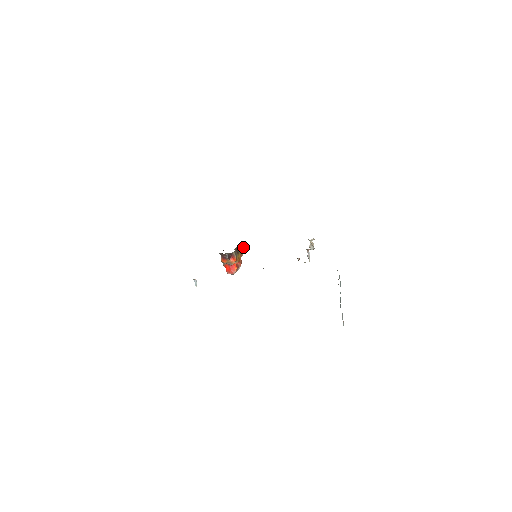
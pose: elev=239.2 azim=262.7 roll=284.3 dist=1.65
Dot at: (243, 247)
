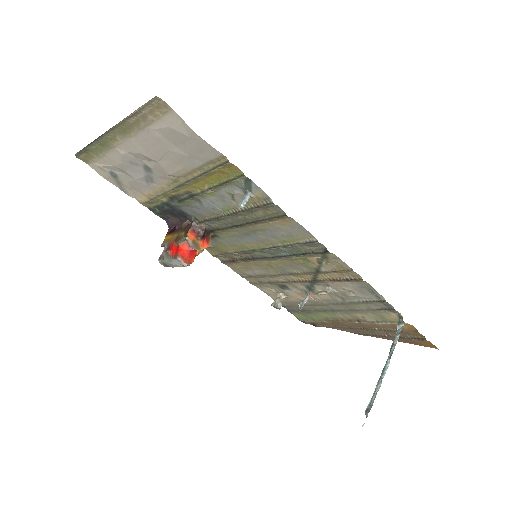
Dot at: occluded
